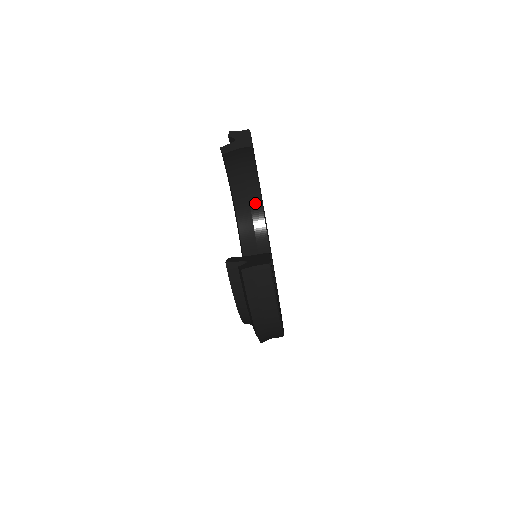
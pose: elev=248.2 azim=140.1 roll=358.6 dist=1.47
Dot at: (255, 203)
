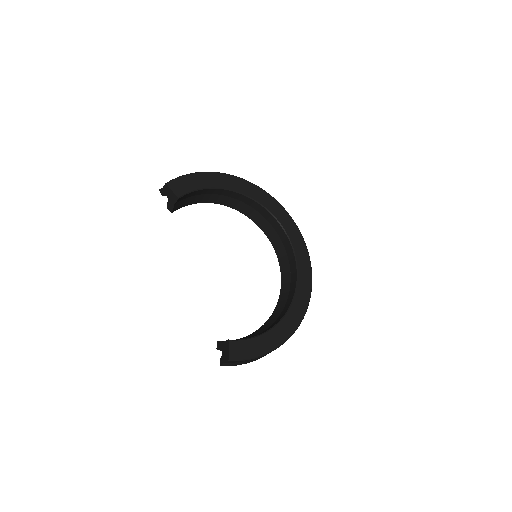
Dot at: (231, 194)
